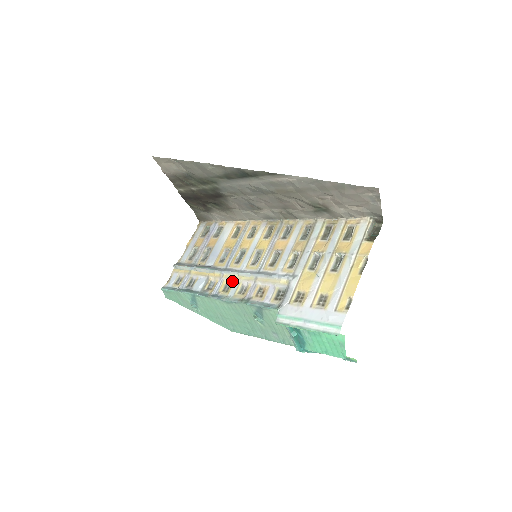
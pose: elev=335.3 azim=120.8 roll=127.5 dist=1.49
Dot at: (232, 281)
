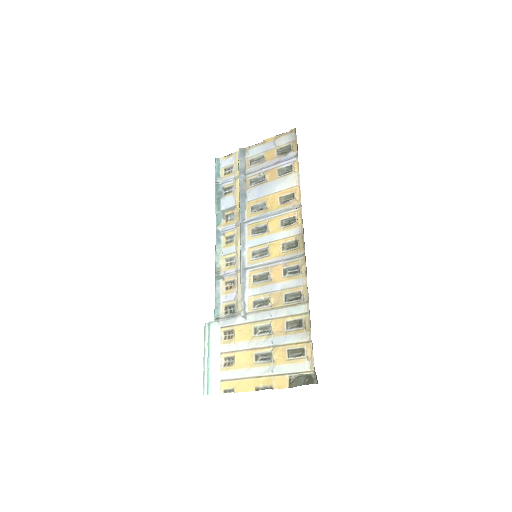
Dot at: (236, 241)
